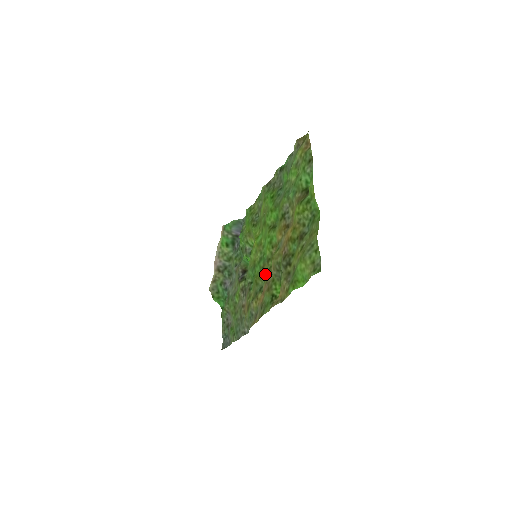
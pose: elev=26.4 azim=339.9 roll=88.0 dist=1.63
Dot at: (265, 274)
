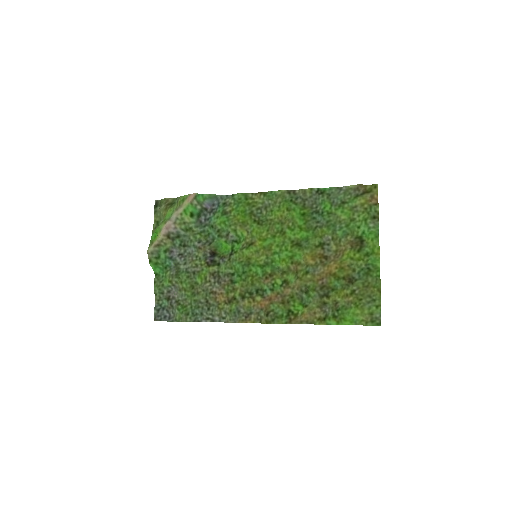
Dot at: (275, 283)
